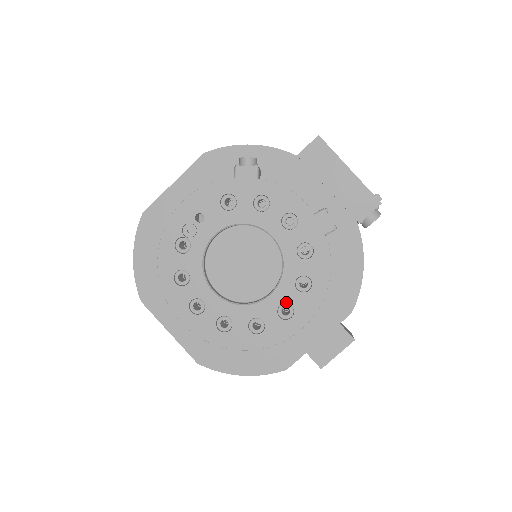
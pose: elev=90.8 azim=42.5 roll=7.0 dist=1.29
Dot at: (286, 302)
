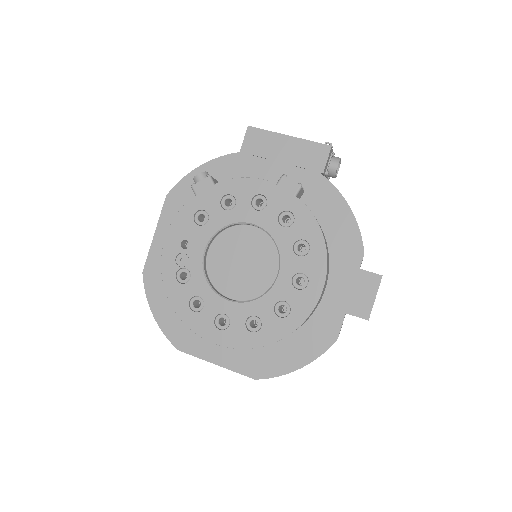
Dot at: (295, 273)
